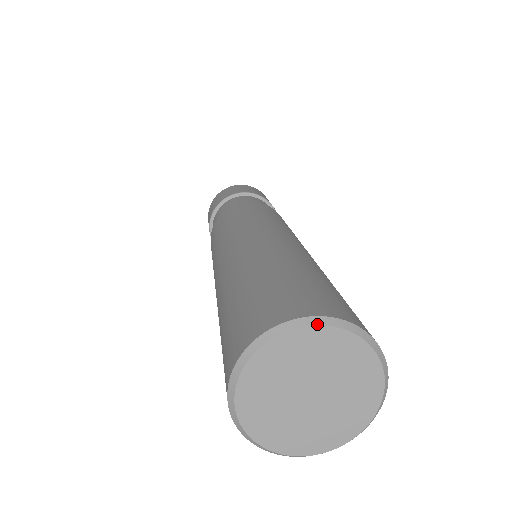
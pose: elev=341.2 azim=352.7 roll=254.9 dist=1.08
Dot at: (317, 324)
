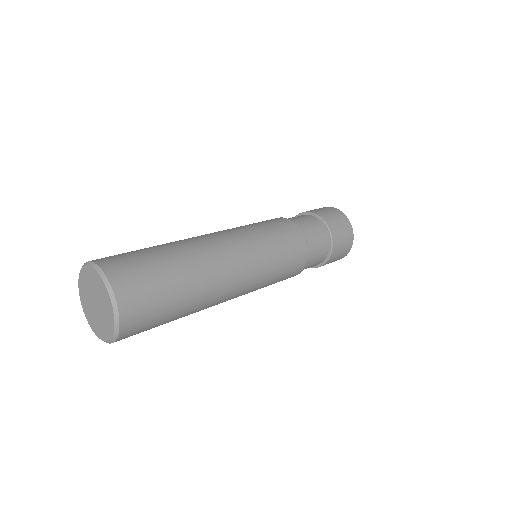
Dot at: (109, 293)
